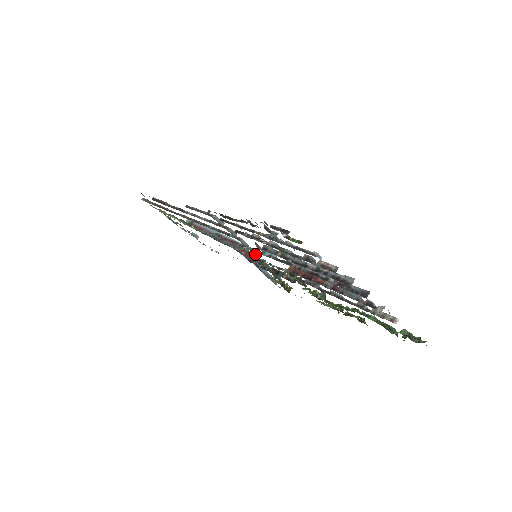
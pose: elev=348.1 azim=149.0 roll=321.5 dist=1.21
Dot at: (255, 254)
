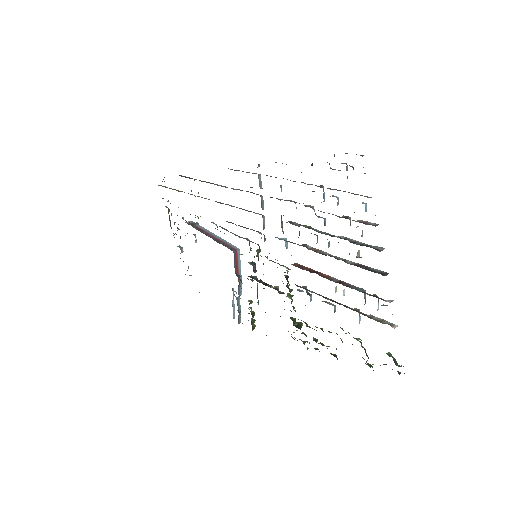
Dot at: (258, 251)
